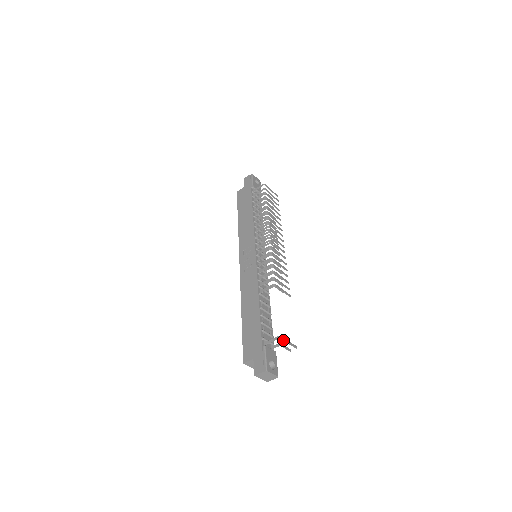
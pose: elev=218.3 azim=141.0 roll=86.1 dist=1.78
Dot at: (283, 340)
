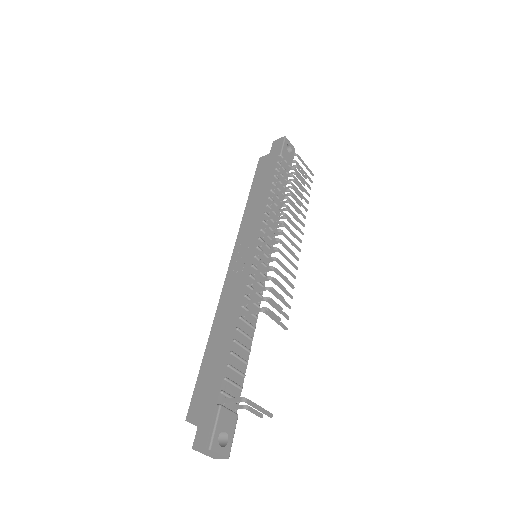
Dot at: (249, 404)
